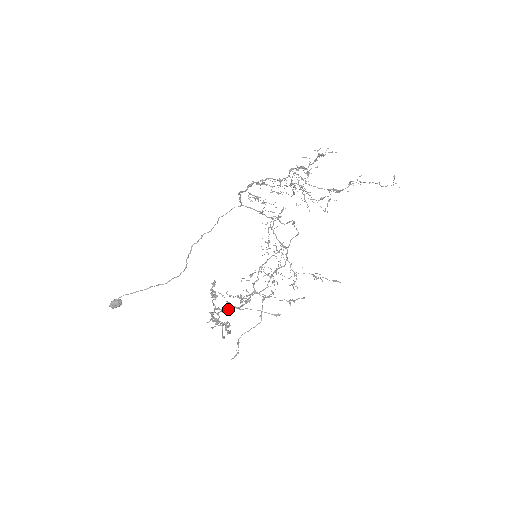
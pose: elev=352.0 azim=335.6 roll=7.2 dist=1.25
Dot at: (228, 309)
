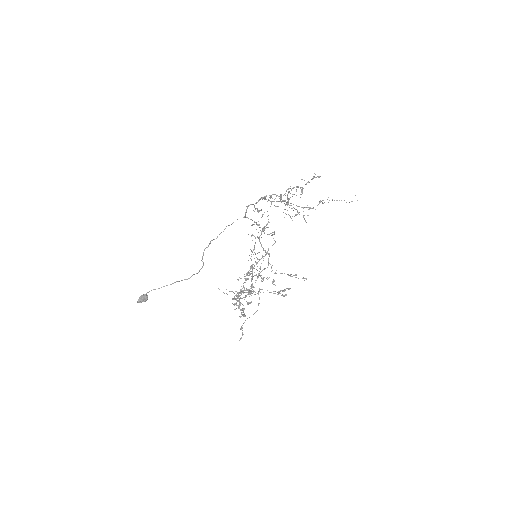
Dot at: occluded
